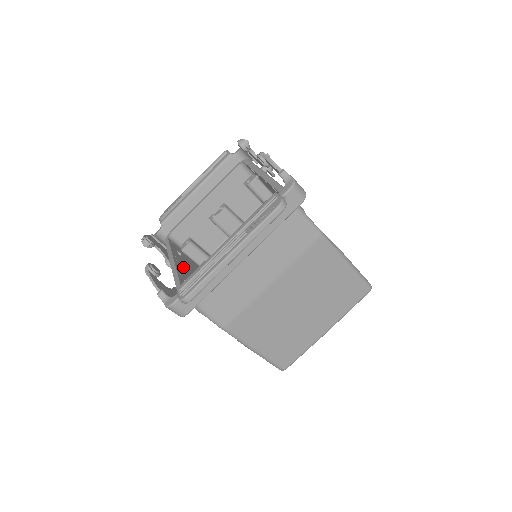
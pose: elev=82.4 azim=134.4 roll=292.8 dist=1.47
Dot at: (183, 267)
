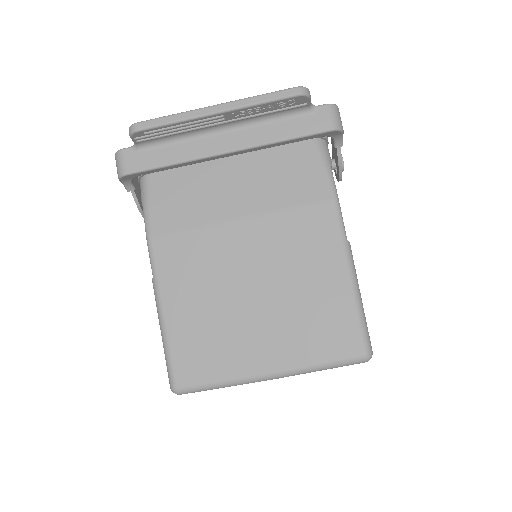
Dot at: occluded
